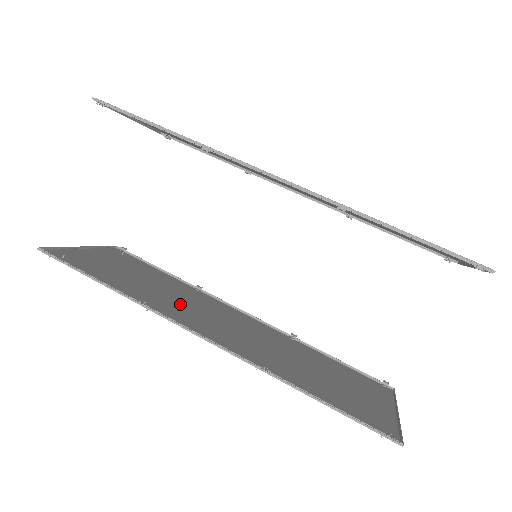
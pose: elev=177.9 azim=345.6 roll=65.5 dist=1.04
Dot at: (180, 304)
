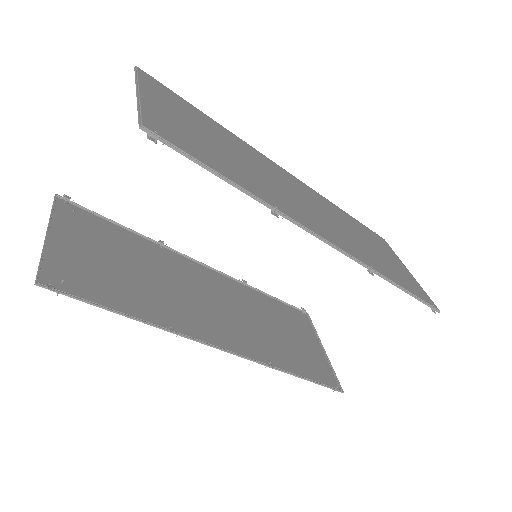
Dot at: (176, 296)
